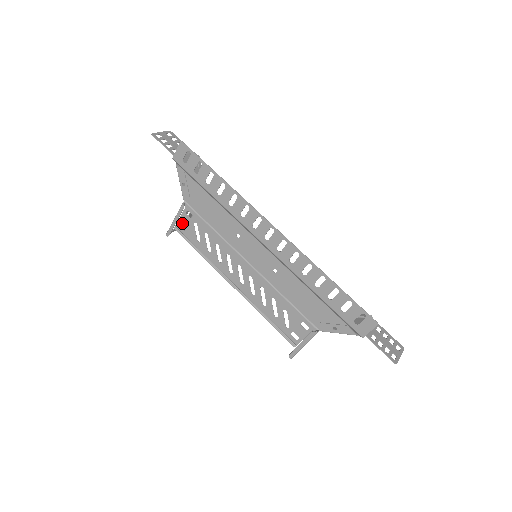
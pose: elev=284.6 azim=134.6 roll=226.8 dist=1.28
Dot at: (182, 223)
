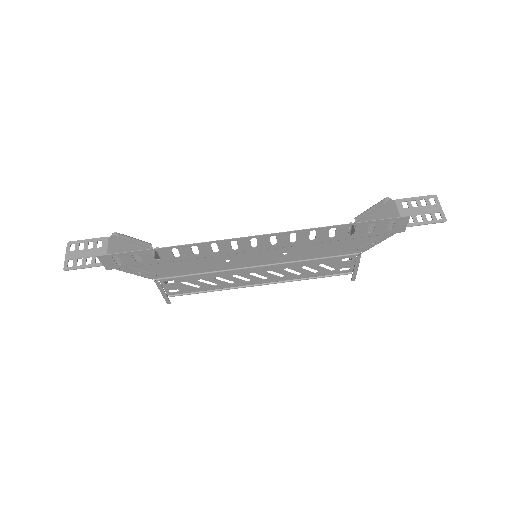
Dot at: occluded
